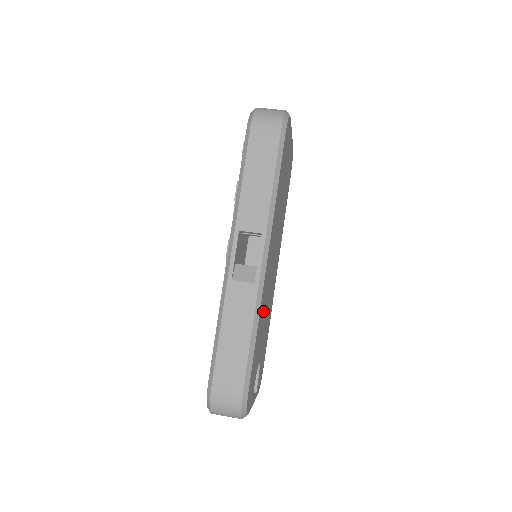
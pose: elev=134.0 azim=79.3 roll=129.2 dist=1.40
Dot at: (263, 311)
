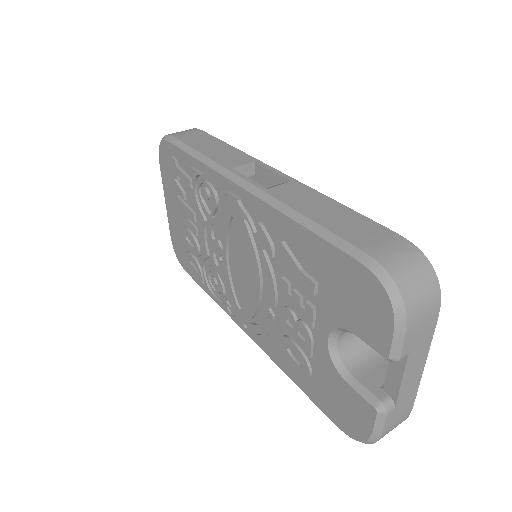
Dot at: occluded
